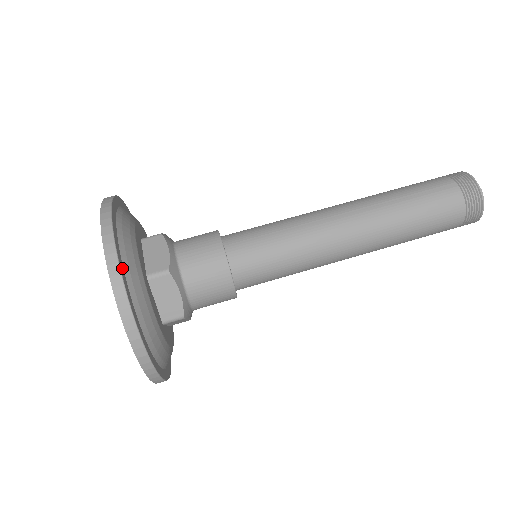
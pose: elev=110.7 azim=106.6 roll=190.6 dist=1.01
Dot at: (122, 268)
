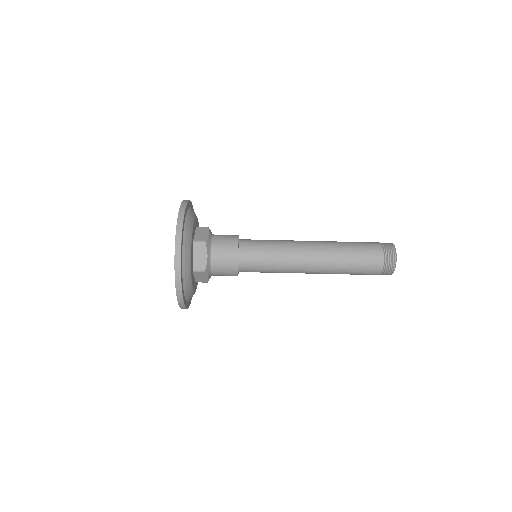
Dot at: (188, 304)
